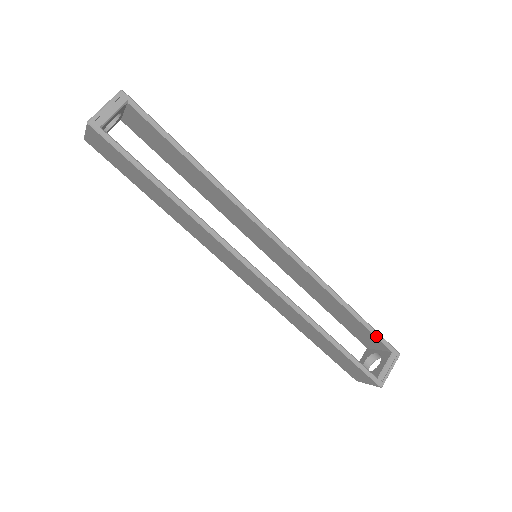
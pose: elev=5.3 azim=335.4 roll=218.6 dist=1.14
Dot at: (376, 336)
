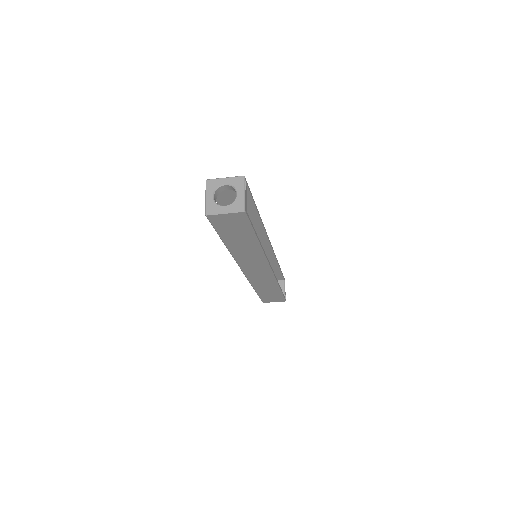
Dot at: (282, 275)
